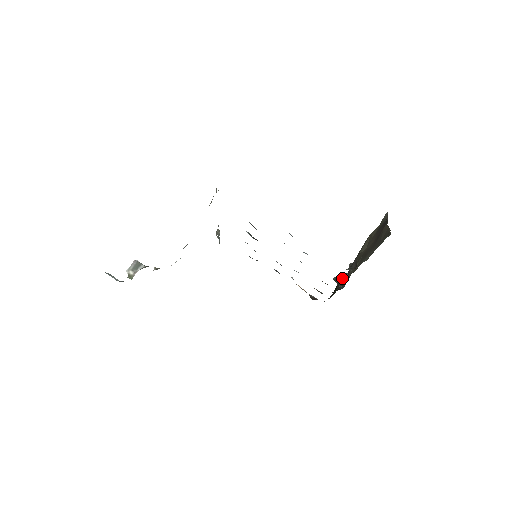
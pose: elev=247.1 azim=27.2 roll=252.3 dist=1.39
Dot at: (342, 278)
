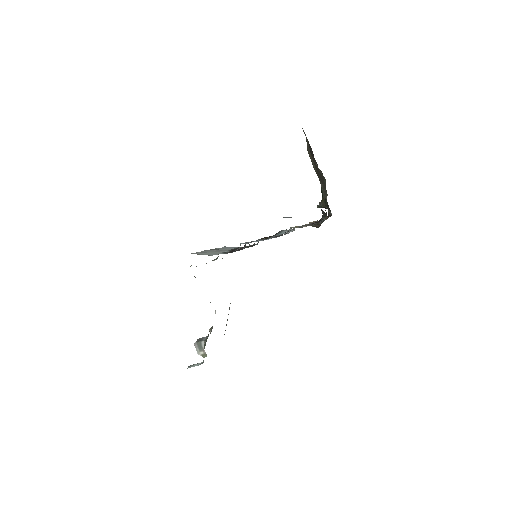
Dot at: (323, 202)
